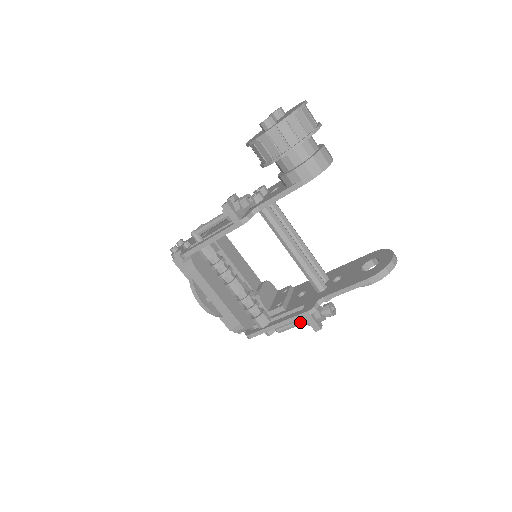
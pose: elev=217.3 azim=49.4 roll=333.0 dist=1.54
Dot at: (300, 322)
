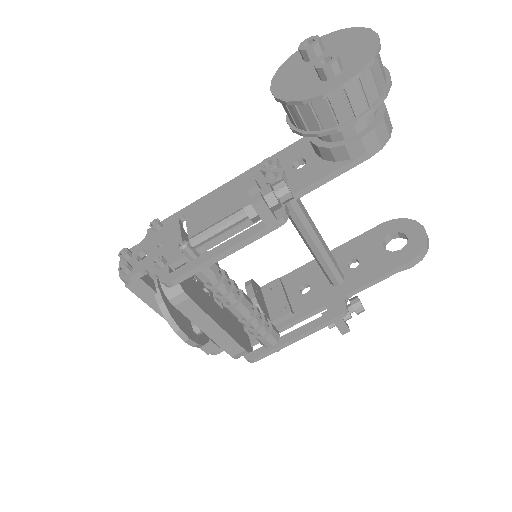
Dot at: occluded
